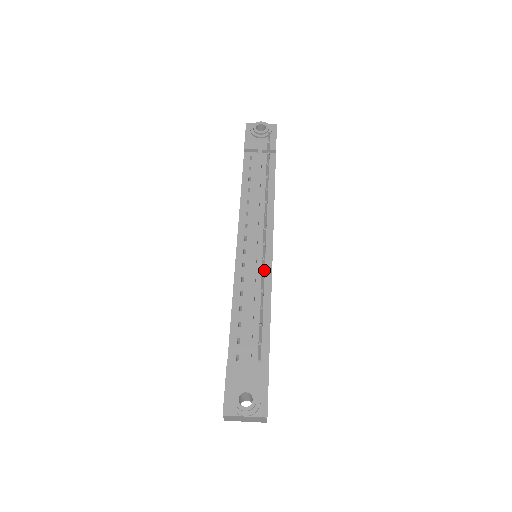
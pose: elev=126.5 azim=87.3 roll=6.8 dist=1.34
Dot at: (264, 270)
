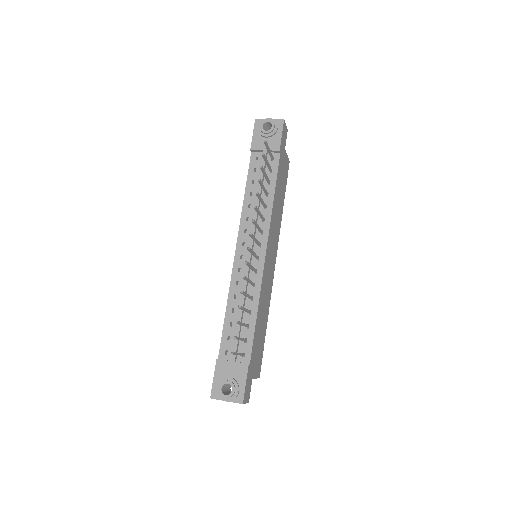
Dot at: (249, 282)
